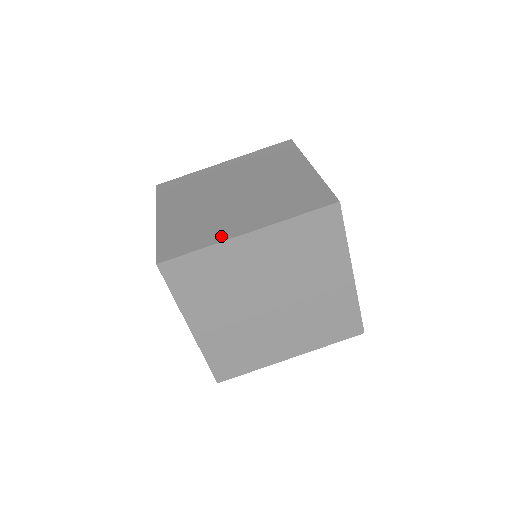
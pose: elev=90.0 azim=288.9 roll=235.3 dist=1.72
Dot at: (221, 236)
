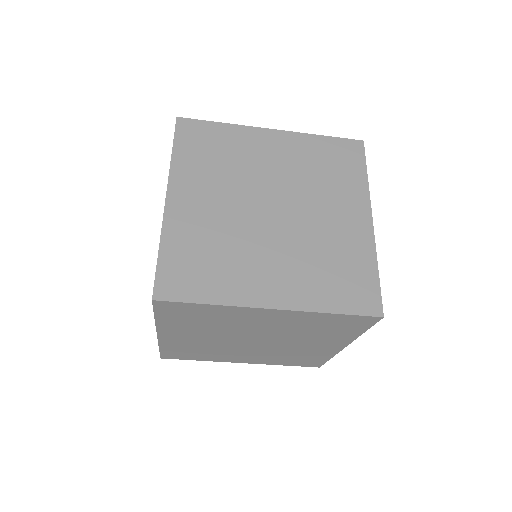
Dot at: (240, 295)
